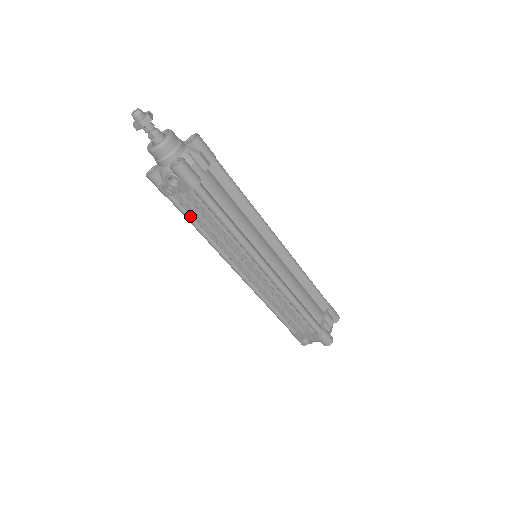
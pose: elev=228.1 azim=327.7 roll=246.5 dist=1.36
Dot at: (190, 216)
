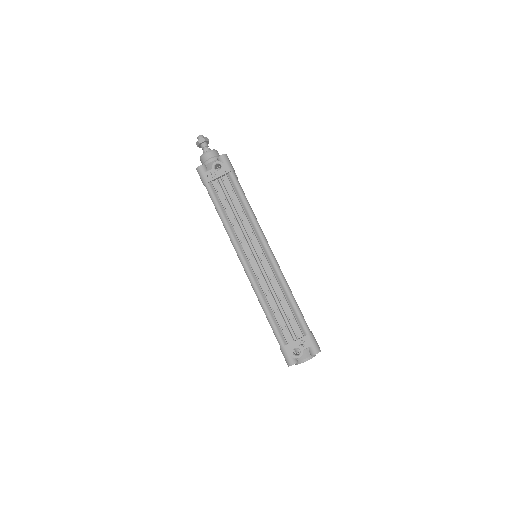
Dot at: (218, 202)
